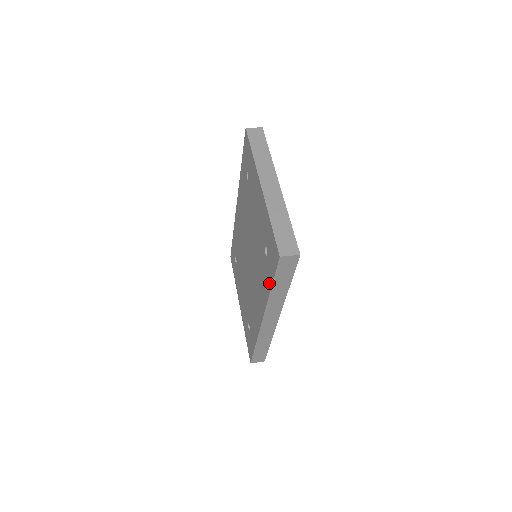
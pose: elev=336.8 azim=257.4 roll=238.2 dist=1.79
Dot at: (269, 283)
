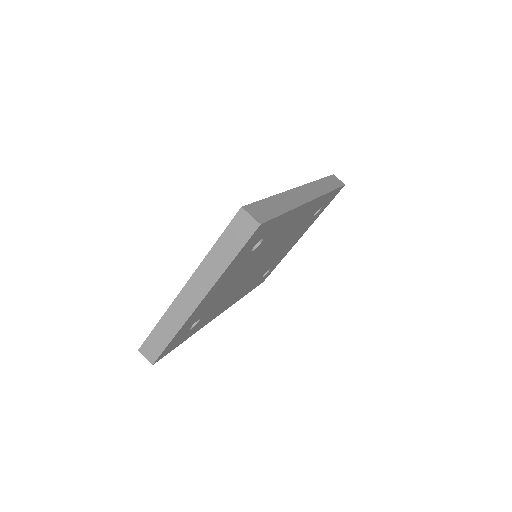
Dot at: occluded
